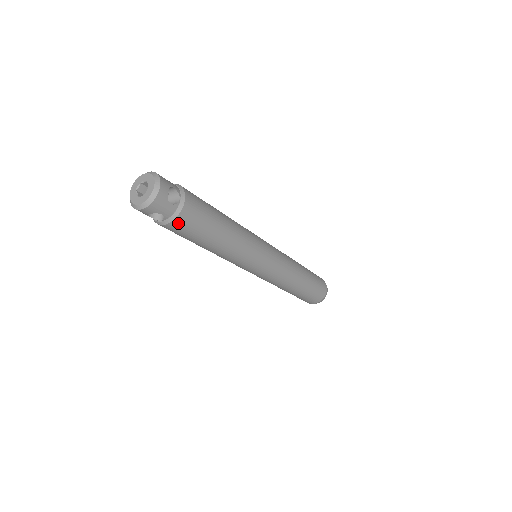
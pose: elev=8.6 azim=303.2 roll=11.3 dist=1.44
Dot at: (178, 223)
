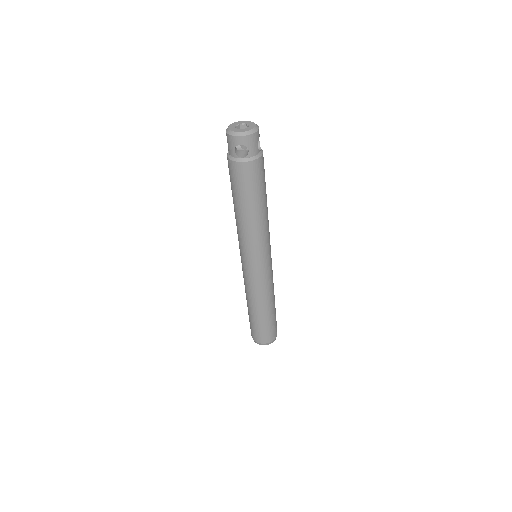
Dot at: (252, 166)
